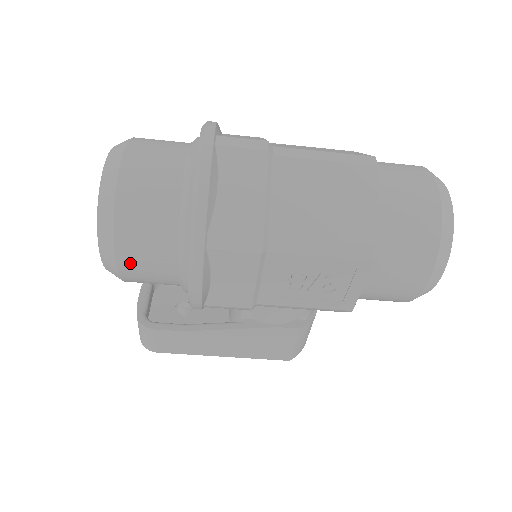
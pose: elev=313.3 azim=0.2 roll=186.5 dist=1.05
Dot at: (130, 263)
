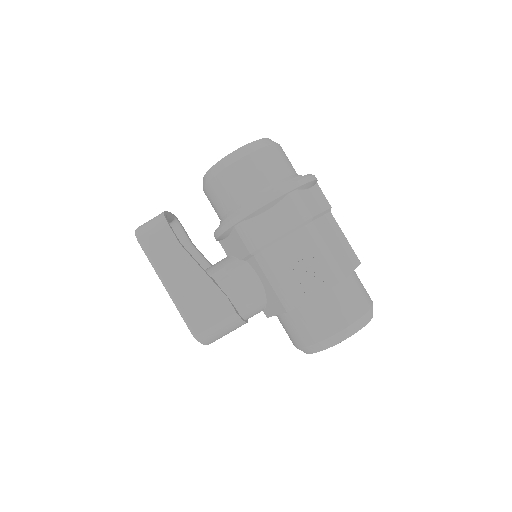
Dot at: (242, 168)
